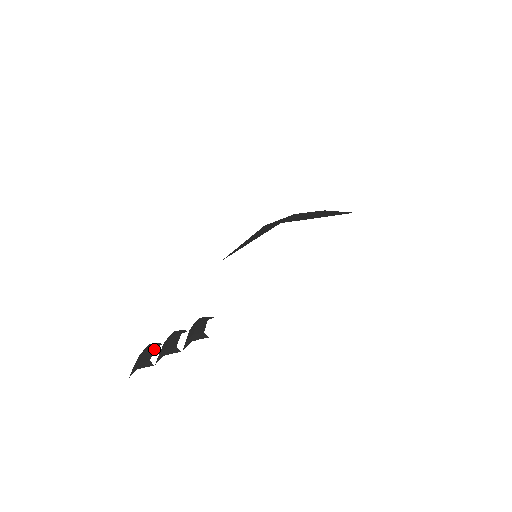
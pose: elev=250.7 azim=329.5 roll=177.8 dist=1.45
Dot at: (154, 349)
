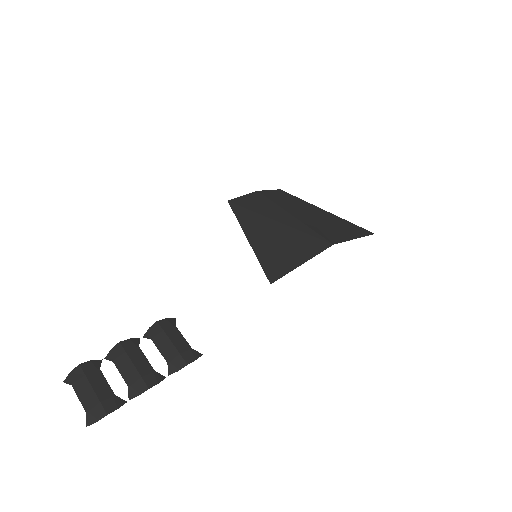
Dot at: (102, 373)
